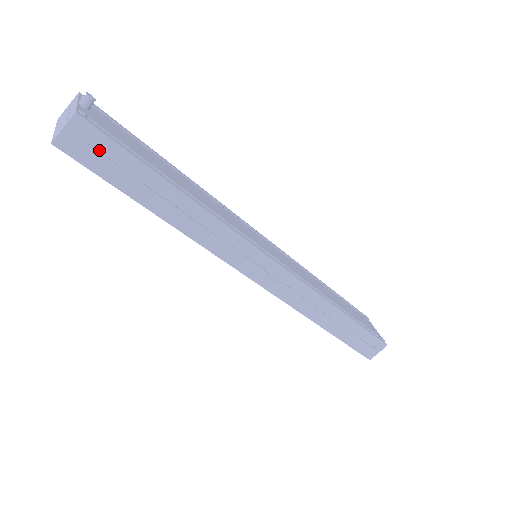
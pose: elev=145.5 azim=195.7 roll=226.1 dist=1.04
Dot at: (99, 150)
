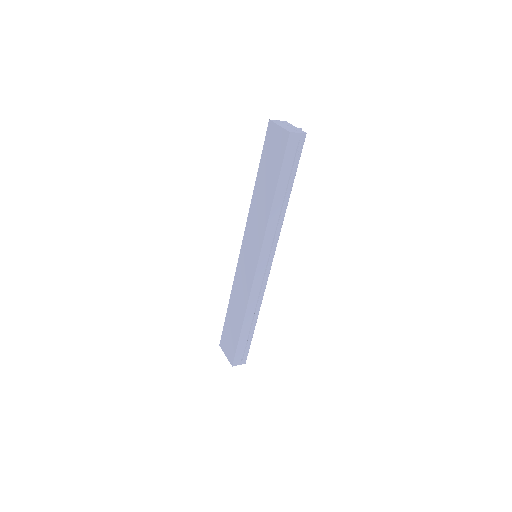
Dot at: (293, 152)
